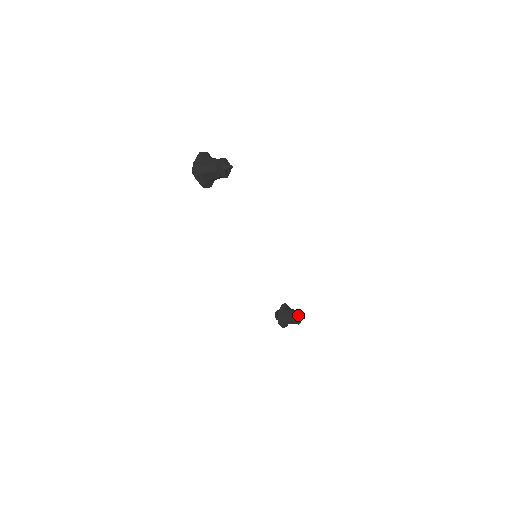
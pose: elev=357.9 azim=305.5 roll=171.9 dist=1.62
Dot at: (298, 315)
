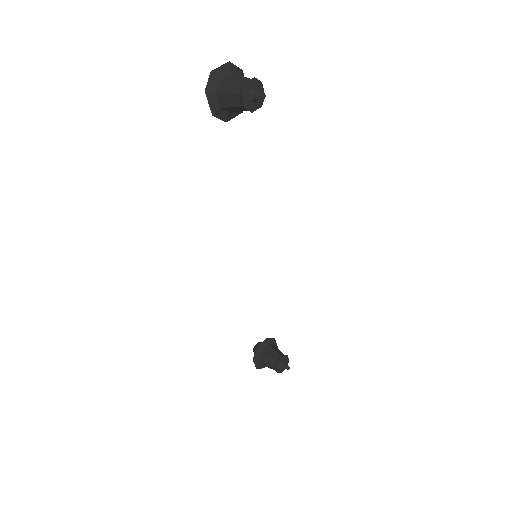
Dot at: (282, 360)
